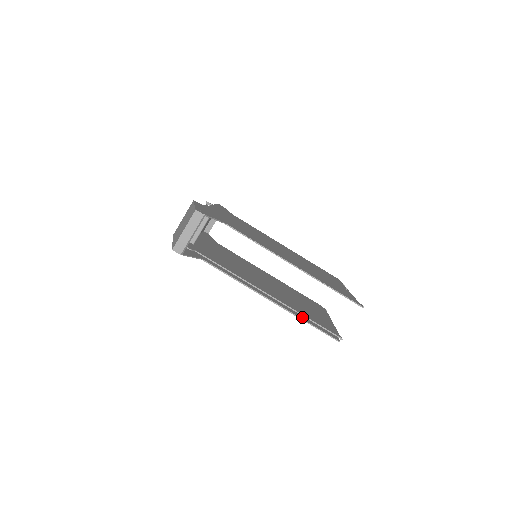
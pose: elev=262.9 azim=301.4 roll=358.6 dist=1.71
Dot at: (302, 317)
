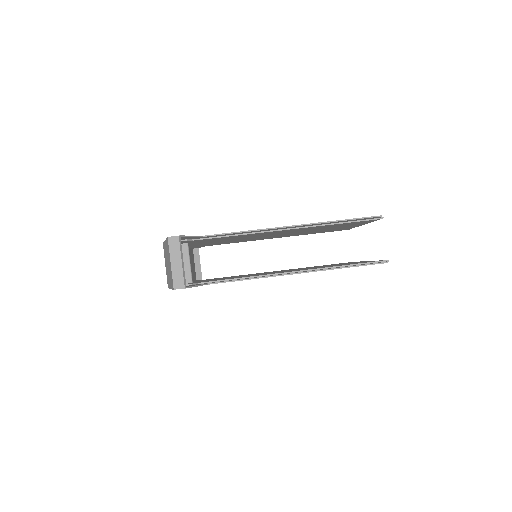
Dot at: (337, 267)
